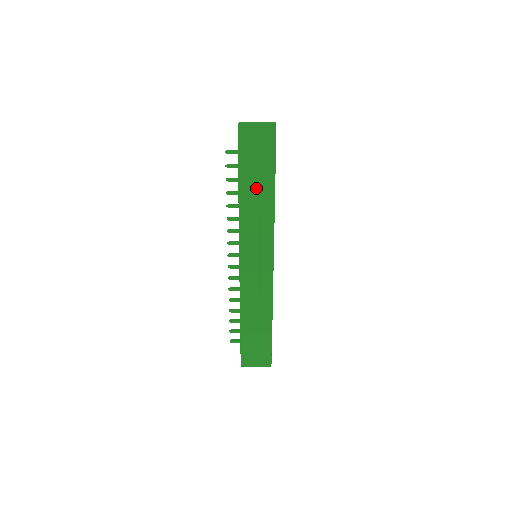
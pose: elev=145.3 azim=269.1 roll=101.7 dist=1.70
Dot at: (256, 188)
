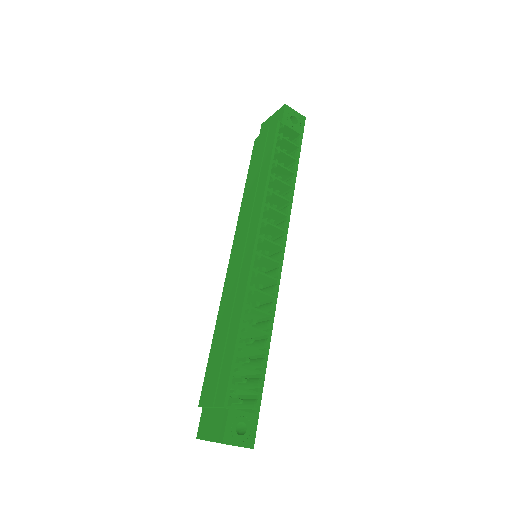
Dot at: (258, 167)
